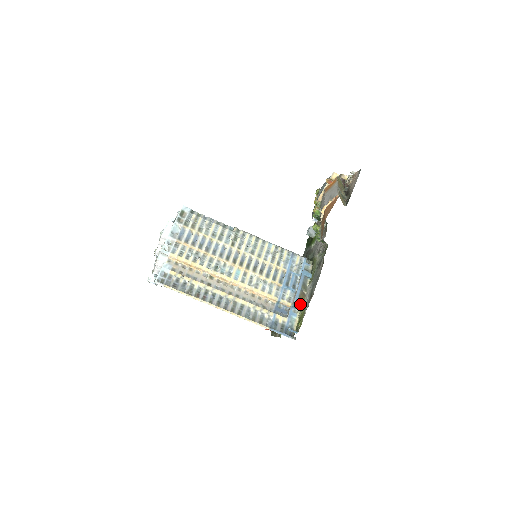
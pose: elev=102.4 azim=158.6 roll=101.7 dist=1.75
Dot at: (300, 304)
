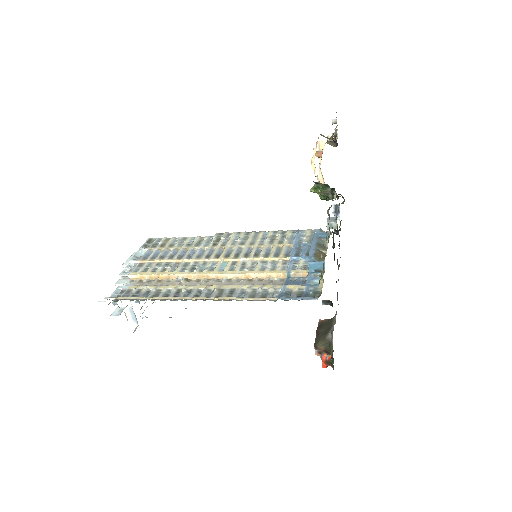
Dot at: (318, 262)
